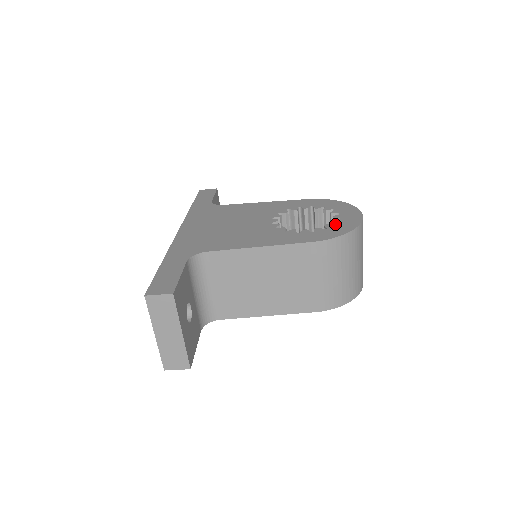
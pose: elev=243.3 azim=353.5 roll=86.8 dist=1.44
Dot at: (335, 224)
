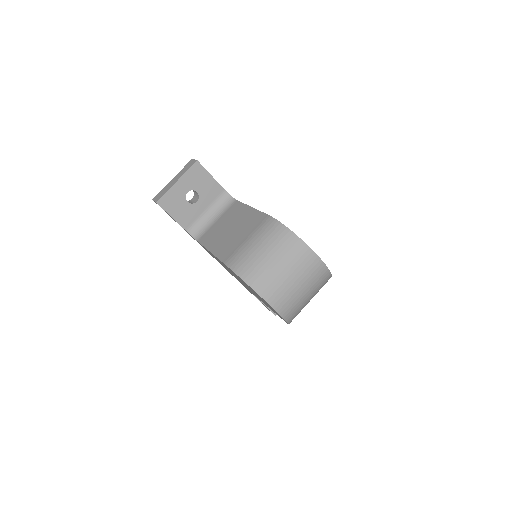
Dot at: occluded
